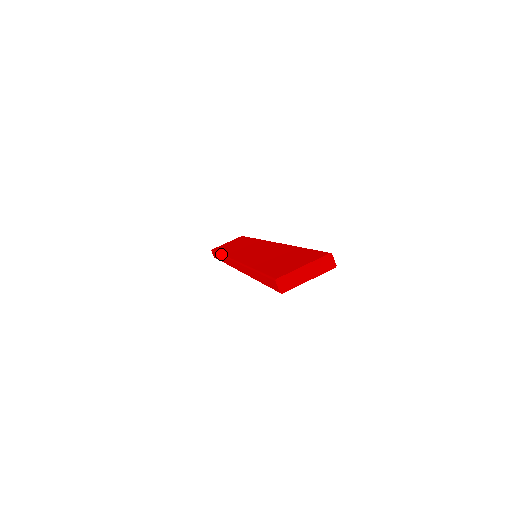
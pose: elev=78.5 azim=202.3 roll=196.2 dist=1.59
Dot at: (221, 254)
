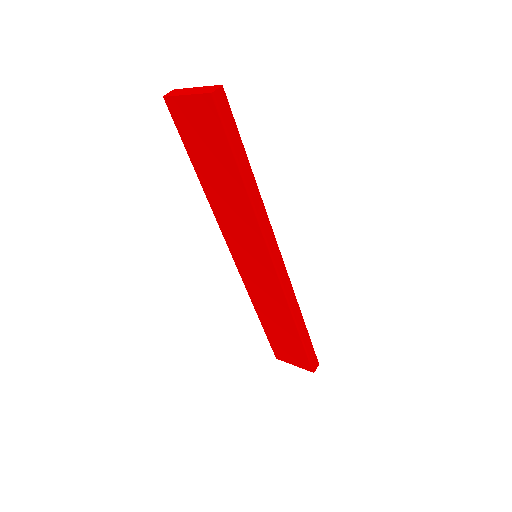
Dot at: occluded
